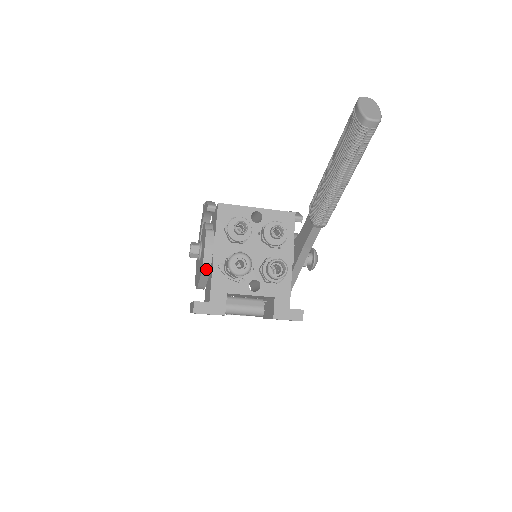
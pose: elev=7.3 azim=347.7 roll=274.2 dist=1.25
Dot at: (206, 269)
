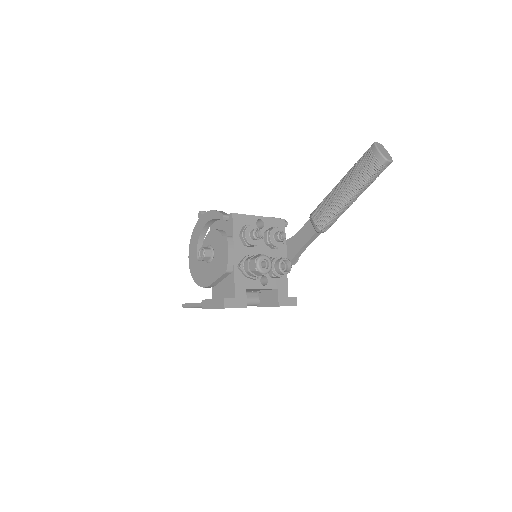
Dot at: (229, 270)
